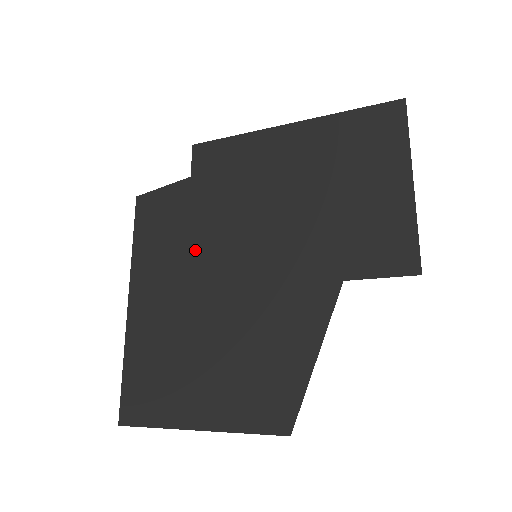
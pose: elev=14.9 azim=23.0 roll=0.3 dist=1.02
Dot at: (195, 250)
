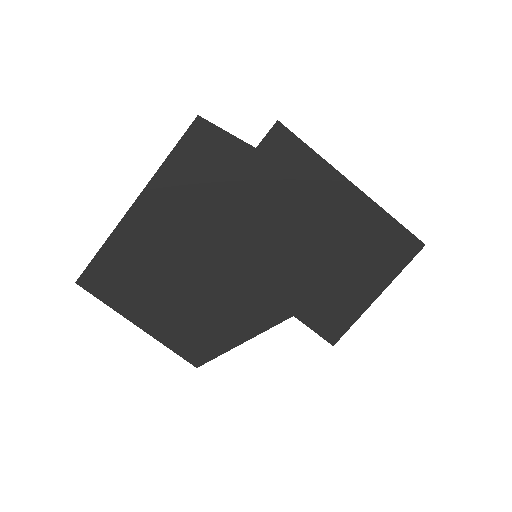
Dot at: (217, 212)
